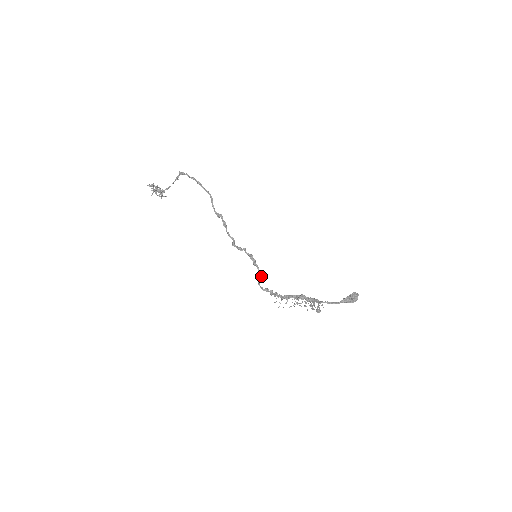
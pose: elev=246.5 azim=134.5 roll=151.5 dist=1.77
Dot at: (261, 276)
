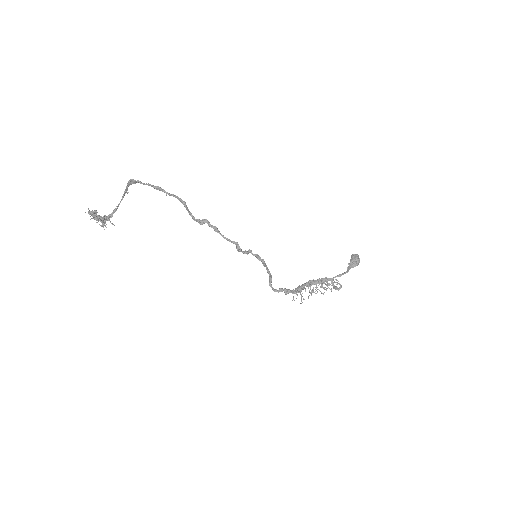
Dot at: (271, 277)
